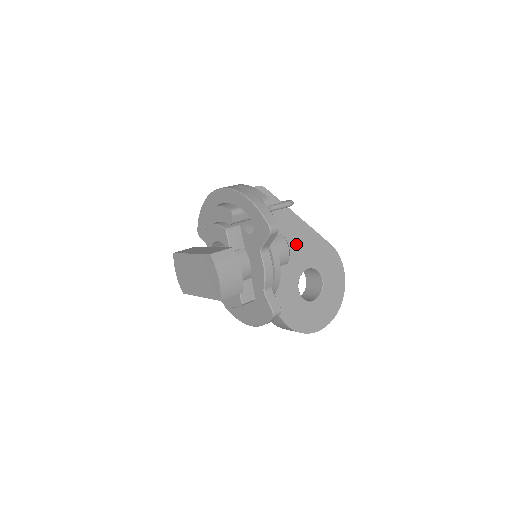
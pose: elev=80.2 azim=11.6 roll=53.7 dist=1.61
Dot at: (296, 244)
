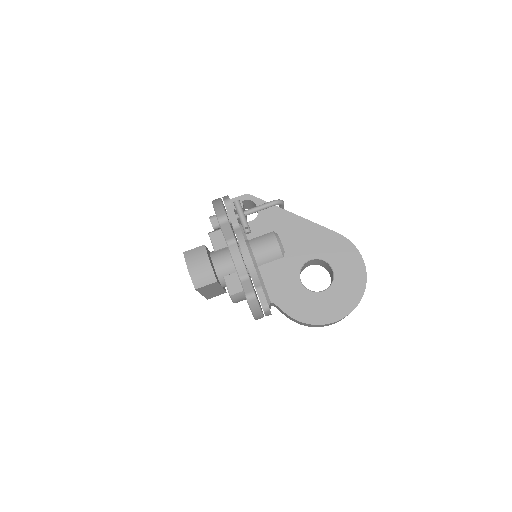
Dot at: (292, 238)
